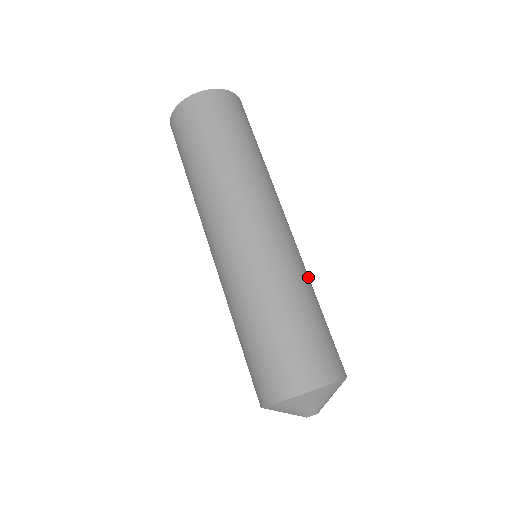
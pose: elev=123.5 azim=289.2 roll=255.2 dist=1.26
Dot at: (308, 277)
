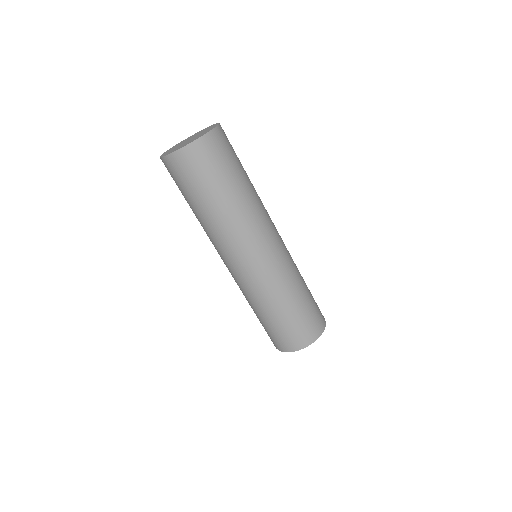
Dot at: (295, 264)
